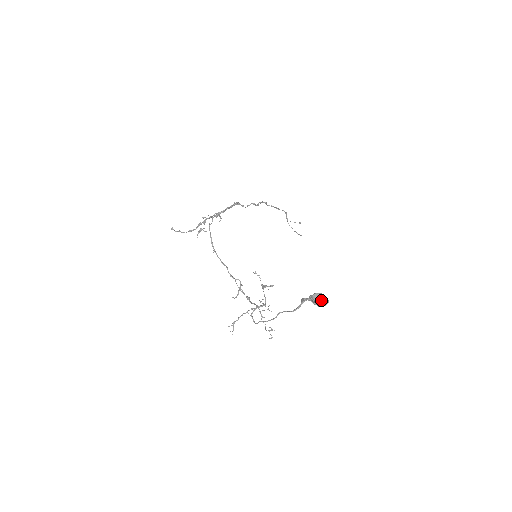
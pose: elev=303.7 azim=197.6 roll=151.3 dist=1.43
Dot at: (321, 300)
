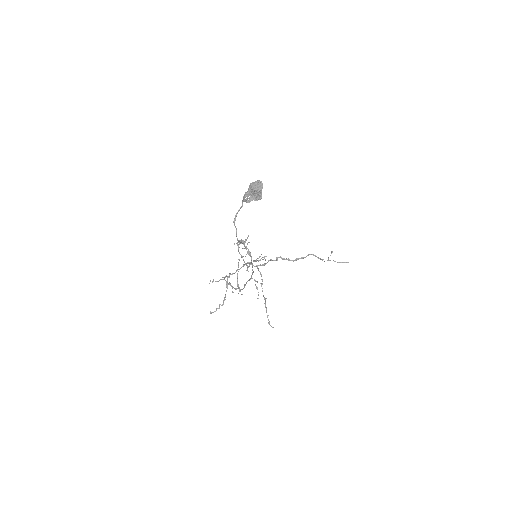
Dot at: (254, 185)
